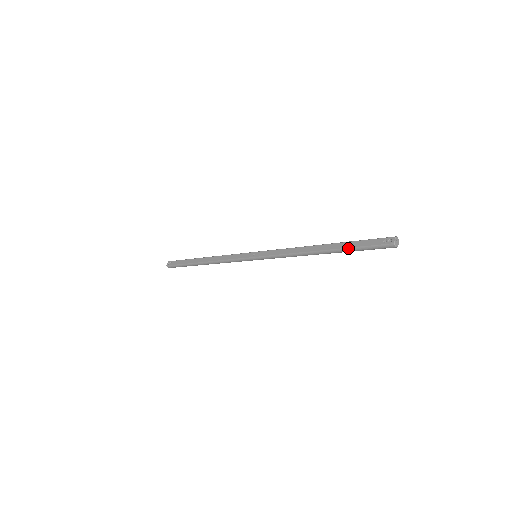
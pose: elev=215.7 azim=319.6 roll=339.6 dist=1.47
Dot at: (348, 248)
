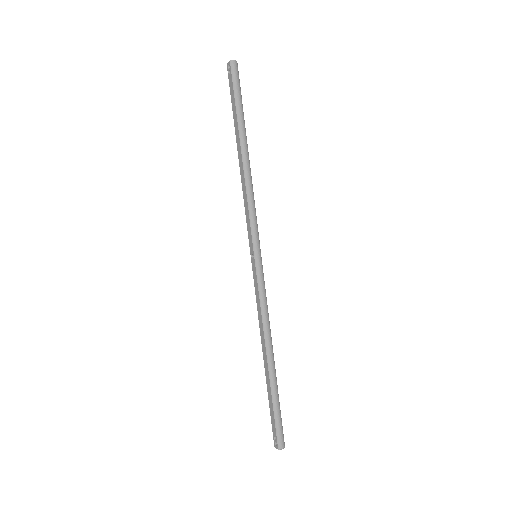
Dot at: (268, 396)
